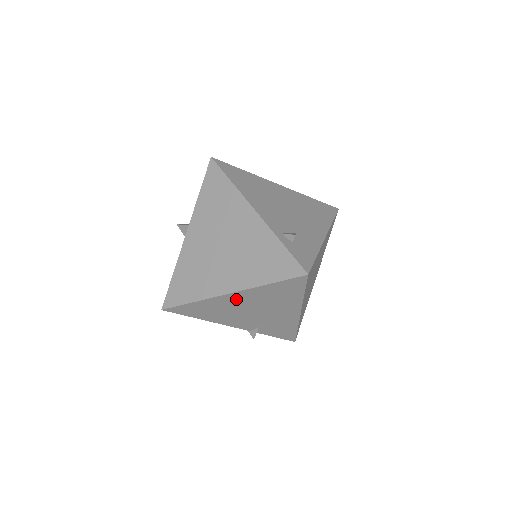
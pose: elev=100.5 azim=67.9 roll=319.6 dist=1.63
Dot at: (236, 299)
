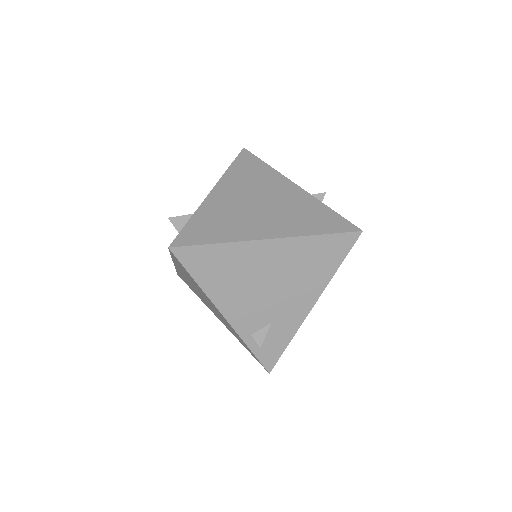
Dot at: occluded
